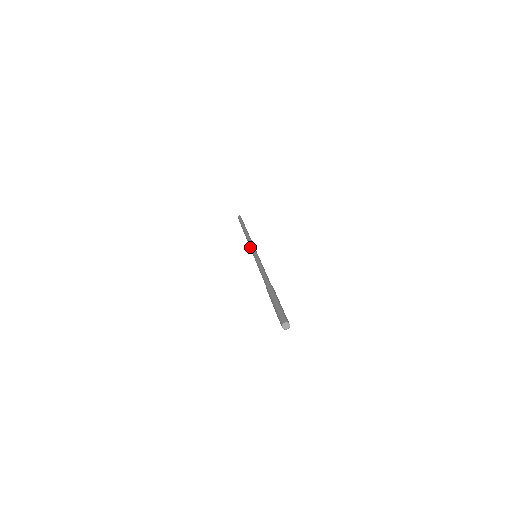
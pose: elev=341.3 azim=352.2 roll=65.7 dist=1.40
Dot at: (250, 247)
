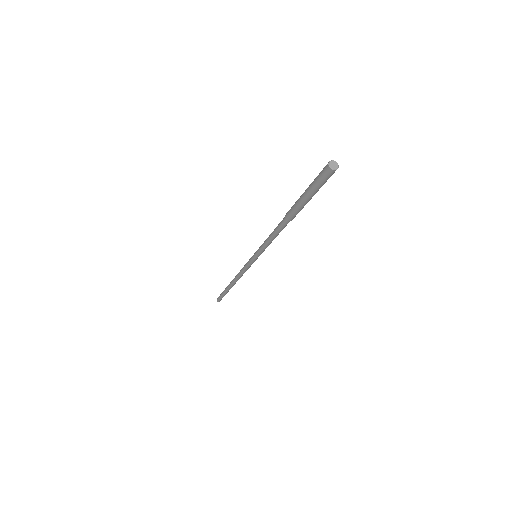
Dot at: (246, 263)
